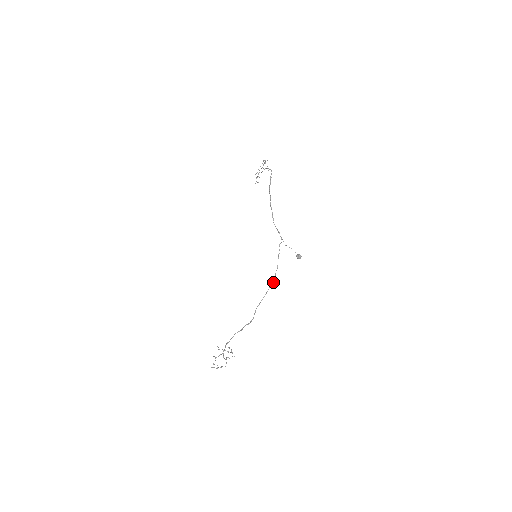
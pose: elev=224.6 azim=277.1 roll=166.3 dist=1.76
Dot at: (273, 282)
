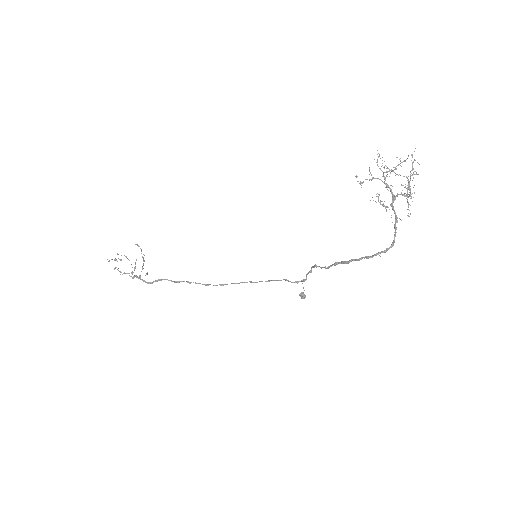
Dot at: (252, 282)
